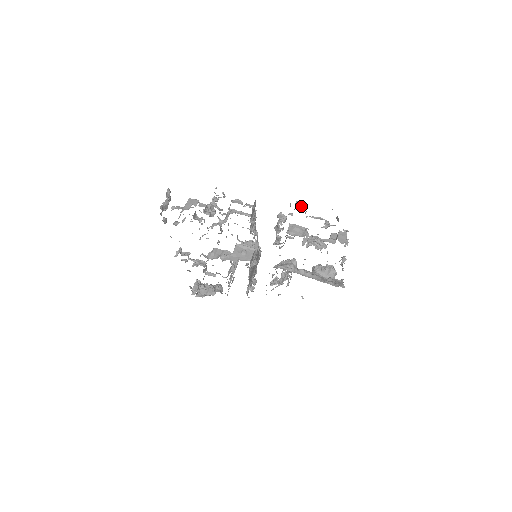
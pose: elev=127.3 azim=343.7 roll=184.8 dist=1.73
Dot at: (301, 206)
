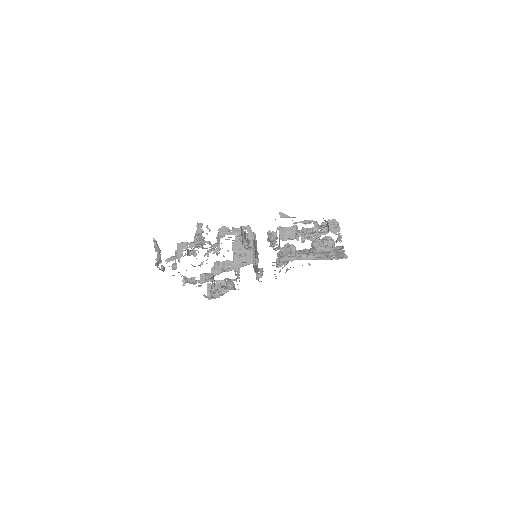
Dot at: (286, 217)
